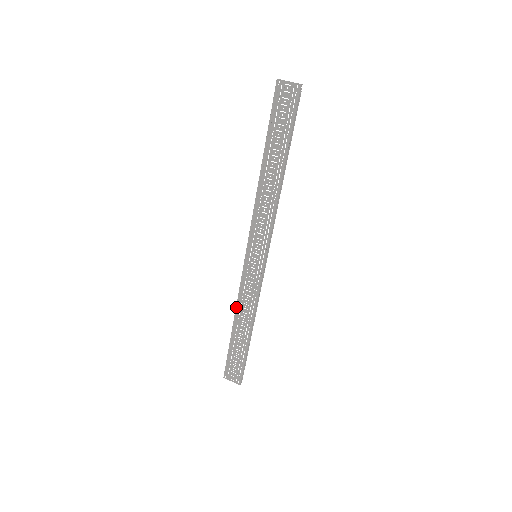
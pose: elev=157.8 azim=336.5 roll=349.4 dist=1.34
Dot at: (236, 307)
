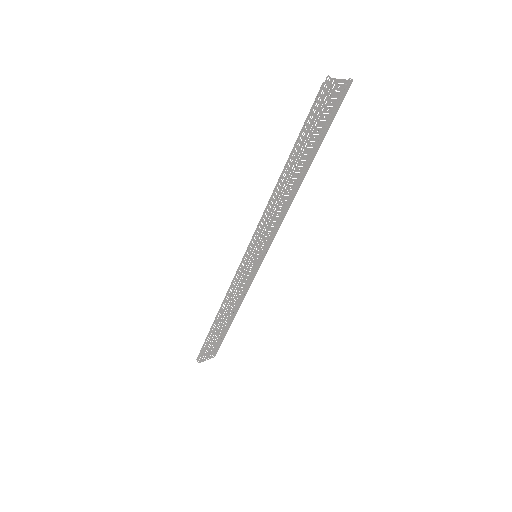
Dot at: (225, 307)
